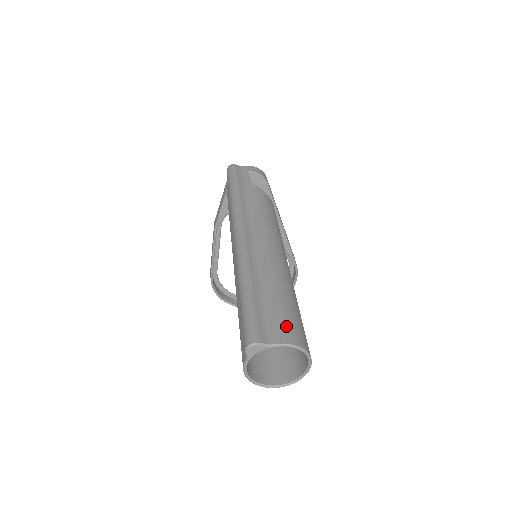
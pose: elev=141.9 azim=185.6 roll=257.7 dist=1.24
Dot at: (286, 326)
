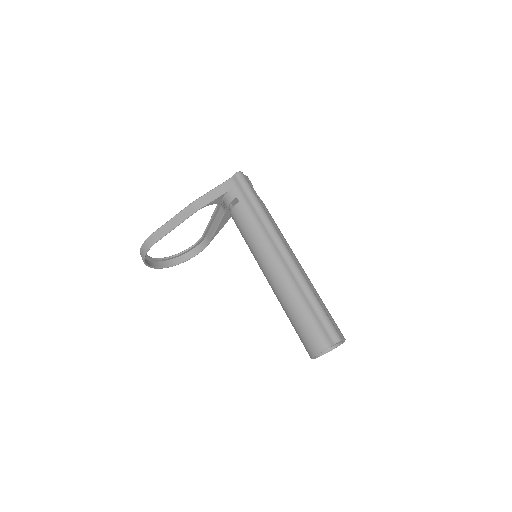
Dot at: occluded
